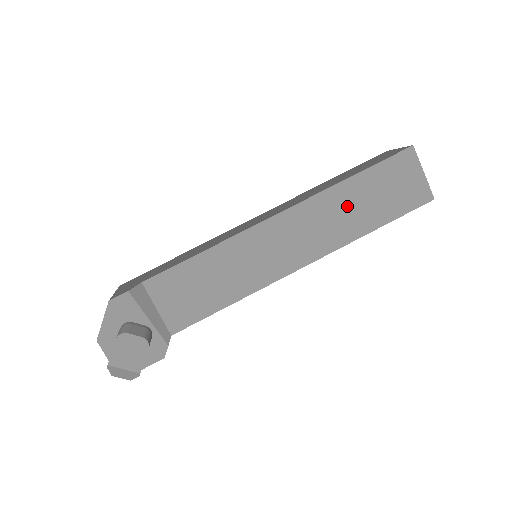
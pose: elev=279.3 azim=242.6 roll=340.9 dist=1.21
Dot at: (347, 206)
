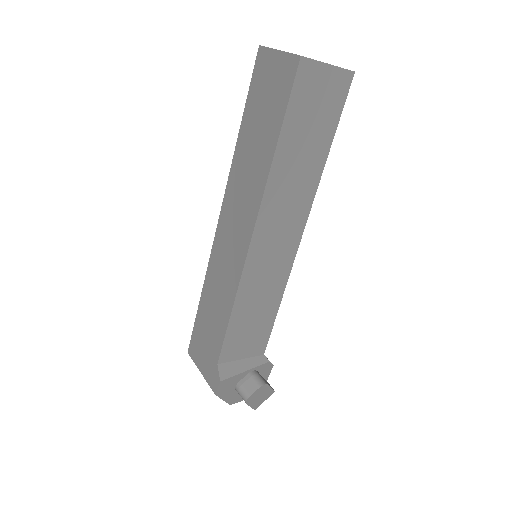
Dot at: (293, 168)
